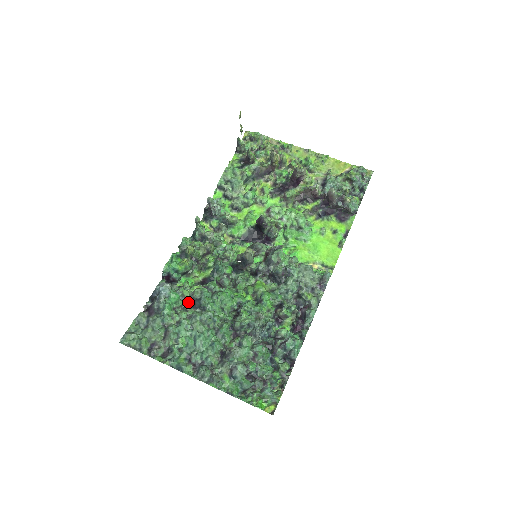
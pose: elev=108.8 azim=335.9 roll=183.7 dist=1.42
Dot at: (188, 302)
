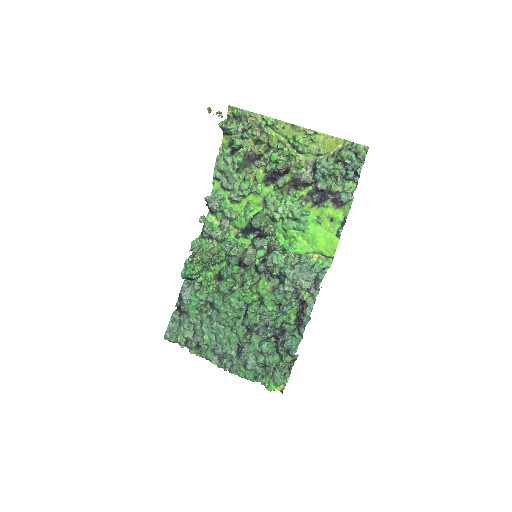
Dot at: (207, 302)
